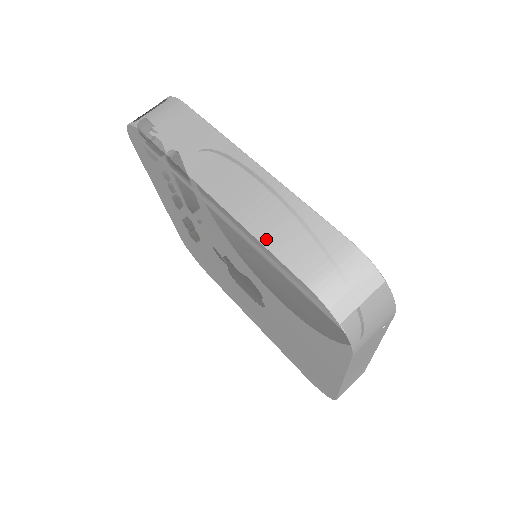
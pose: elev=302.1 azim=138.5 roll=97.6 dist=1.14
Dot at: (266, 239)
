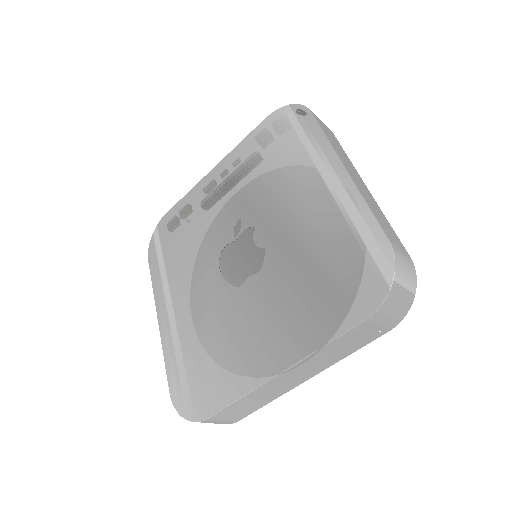
Dot at: (370, 207)
